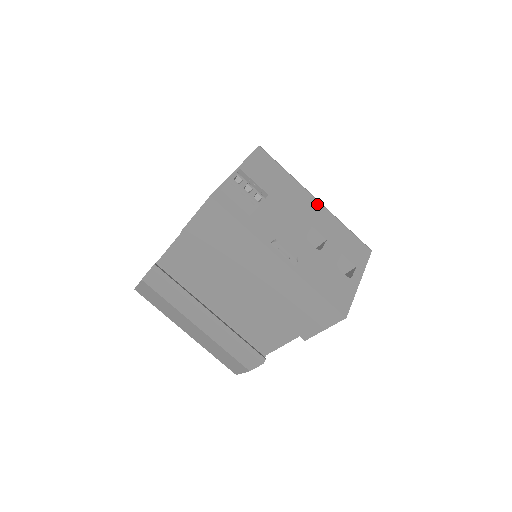
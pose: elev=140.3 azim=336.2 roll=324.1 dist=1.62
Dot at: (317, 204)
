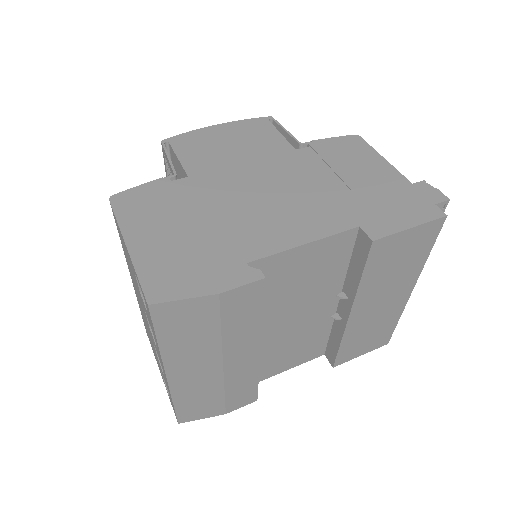
Dot at: occluded
